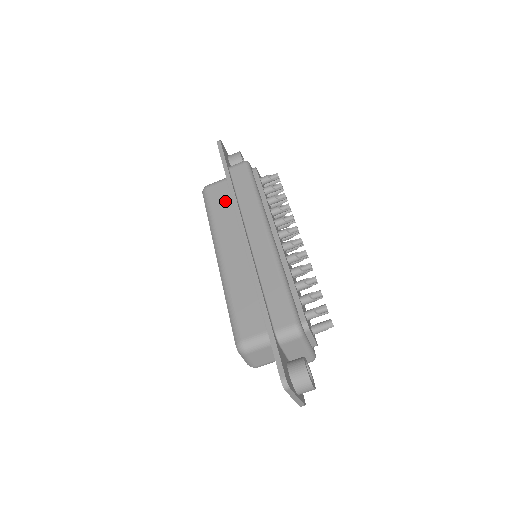
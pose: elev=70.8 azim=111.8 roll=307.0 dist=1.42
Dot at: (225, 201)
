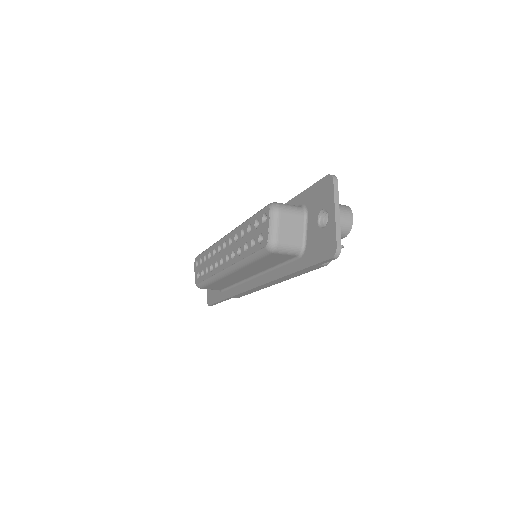
Dot at: (274, 263)
